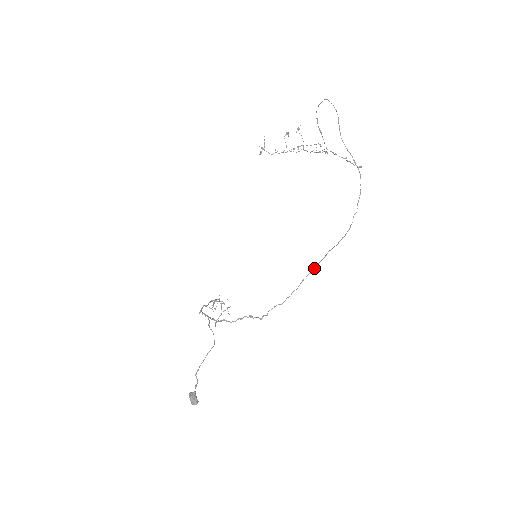
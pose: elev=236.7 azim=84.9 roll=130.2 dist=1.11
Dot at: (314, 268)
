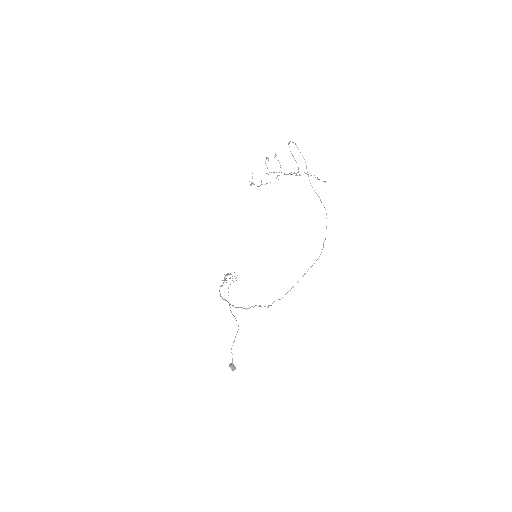
Dot at: occluded
